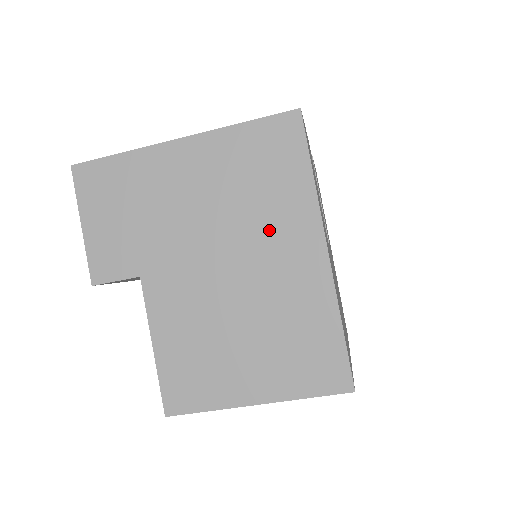
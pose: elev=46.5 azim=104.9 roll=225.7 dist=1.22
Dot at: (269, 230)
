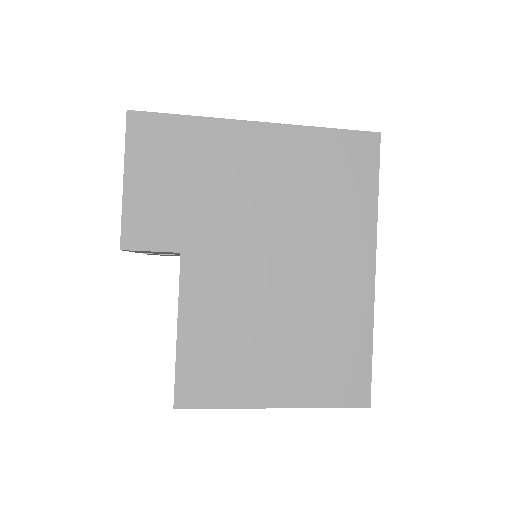
Dot at: (326, 238)
